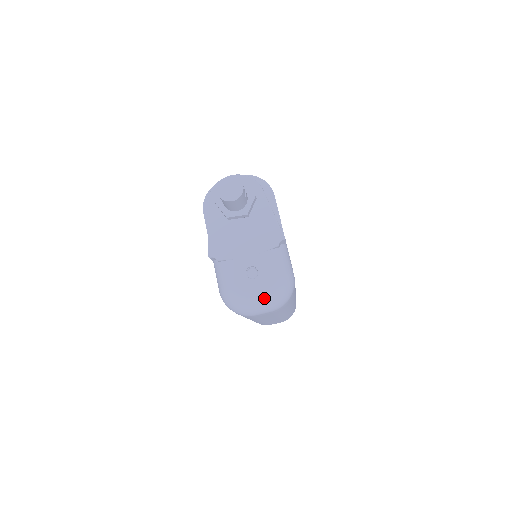
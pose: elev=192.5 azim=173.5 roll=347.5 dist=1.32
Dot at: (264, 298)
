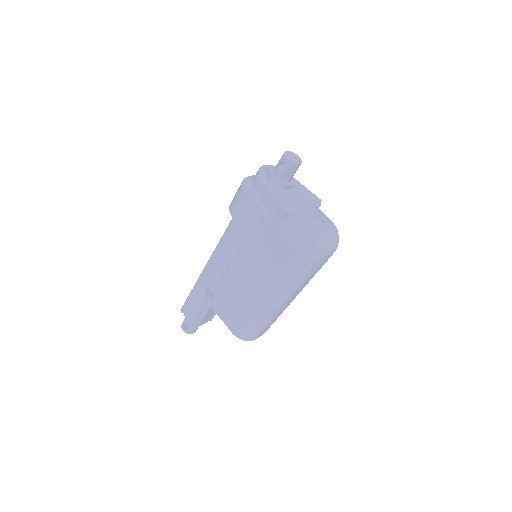
Dot at: (334, 236)
